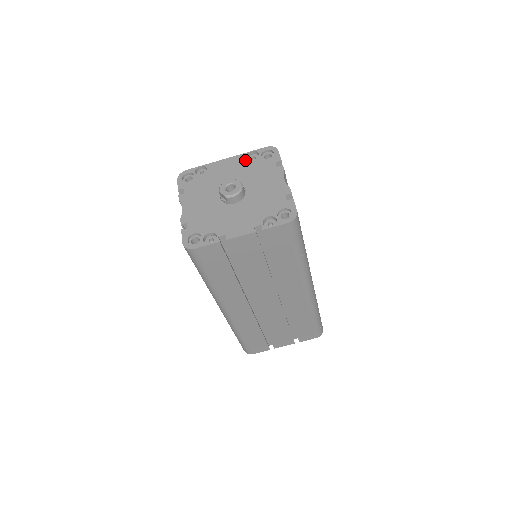
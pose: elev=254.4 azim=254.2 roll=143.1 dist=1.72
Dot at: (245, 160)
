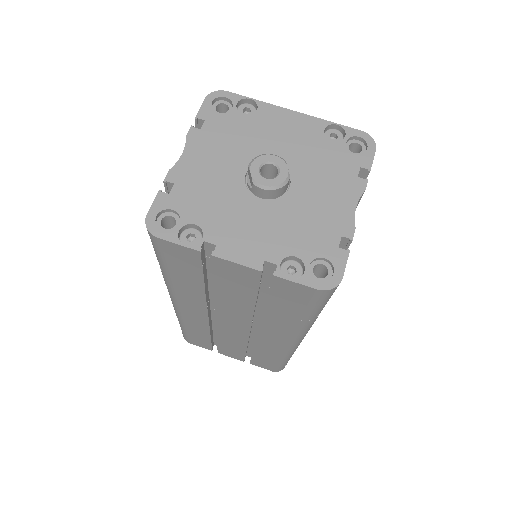
Dot at: (319, 133)
